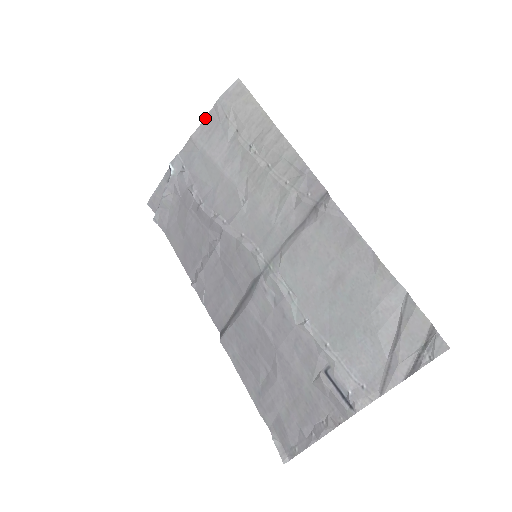
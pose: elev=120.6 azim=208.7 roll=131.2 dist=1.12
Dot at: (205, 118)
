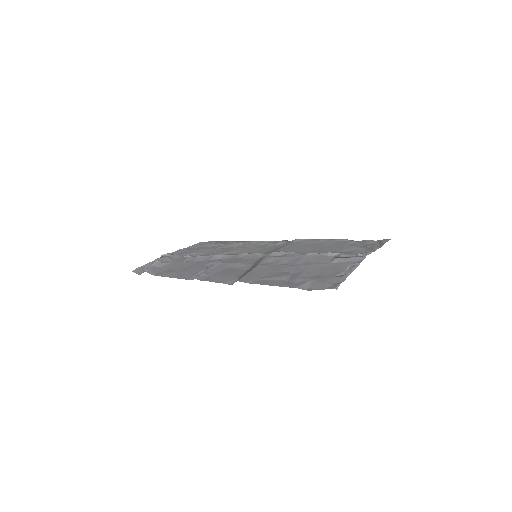
Dot at: (191, 246)
